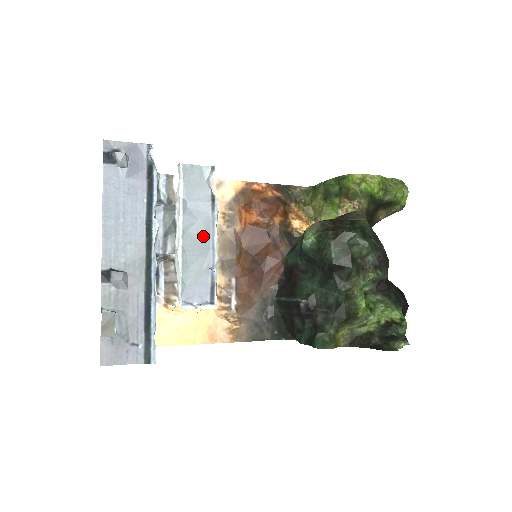
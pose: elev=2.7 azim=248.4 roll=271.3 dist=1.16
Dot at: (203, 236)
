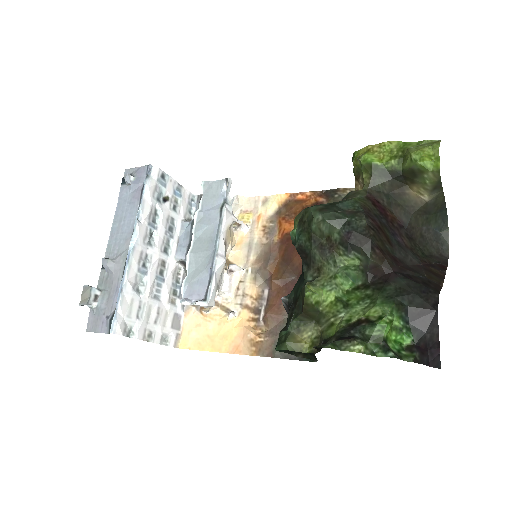
Dot at: (210, 240)
